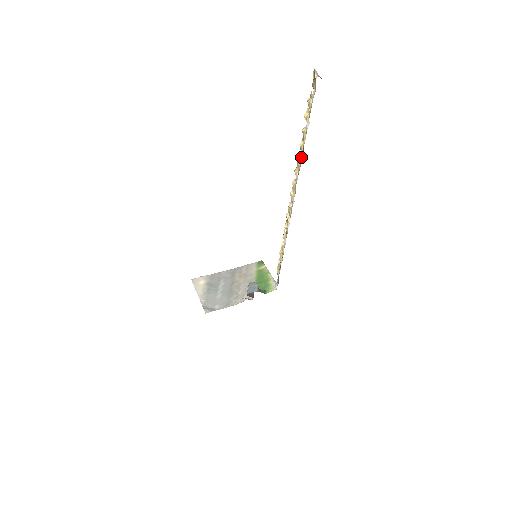
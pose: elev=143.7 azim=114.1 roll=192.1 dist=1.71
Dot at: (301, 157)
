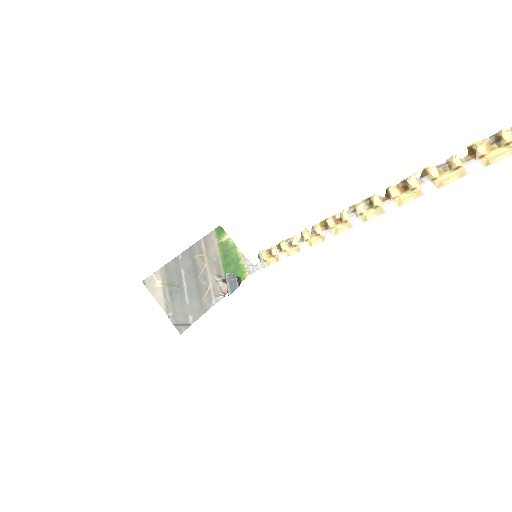
Dot at: (426, 191)
